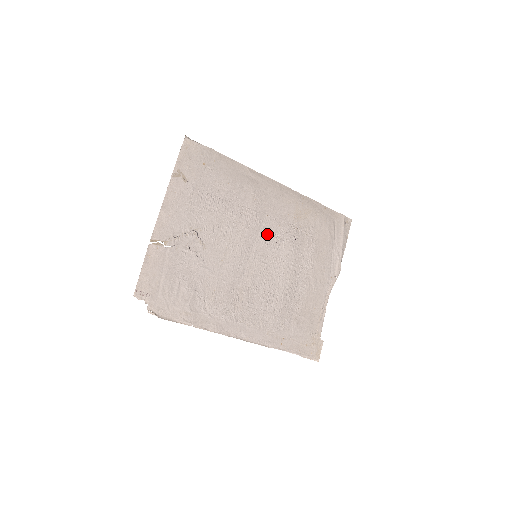
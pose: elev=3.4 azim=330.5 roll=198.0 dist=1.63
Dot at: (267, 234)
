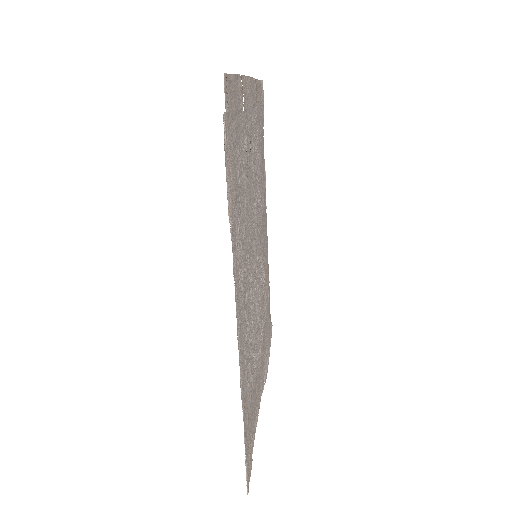
Dot at: (260, 251)
